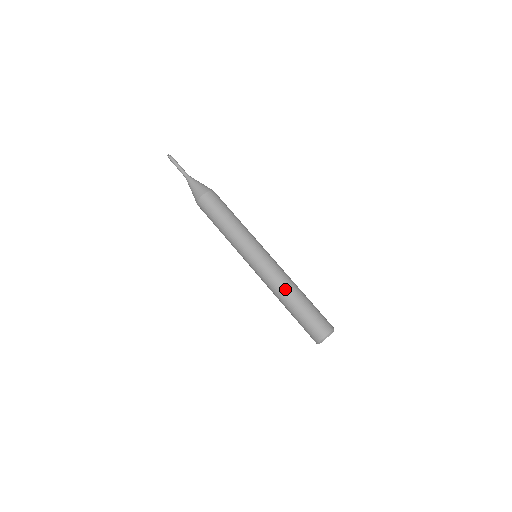
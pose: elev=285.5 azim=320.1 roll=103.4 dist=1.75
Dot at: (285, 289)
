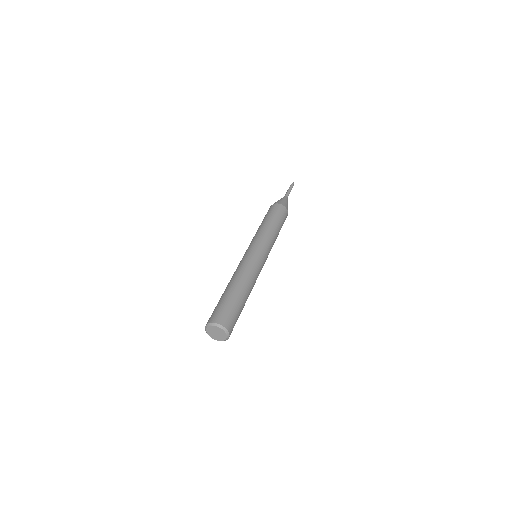
Dot at: (248, 281)
